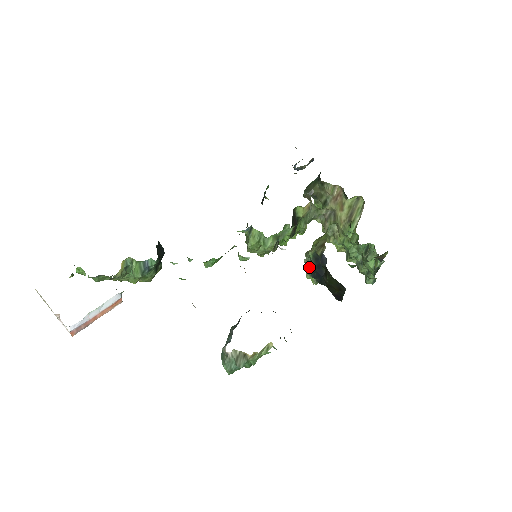
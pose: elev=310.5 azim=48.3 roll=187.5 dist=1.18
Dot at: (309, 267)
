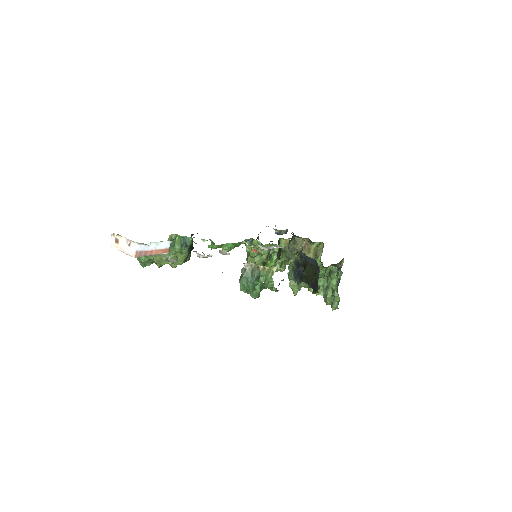
Dot at: (292, 272)
